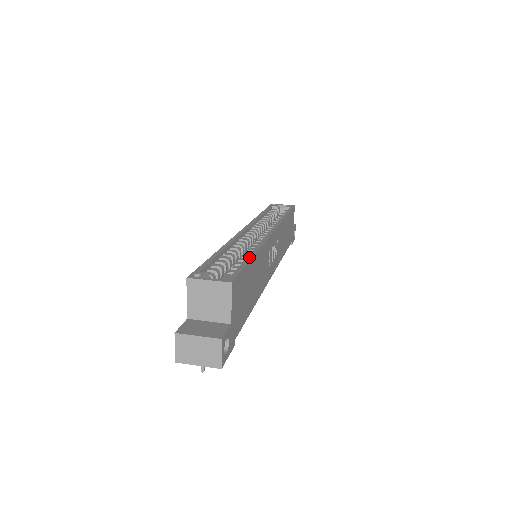
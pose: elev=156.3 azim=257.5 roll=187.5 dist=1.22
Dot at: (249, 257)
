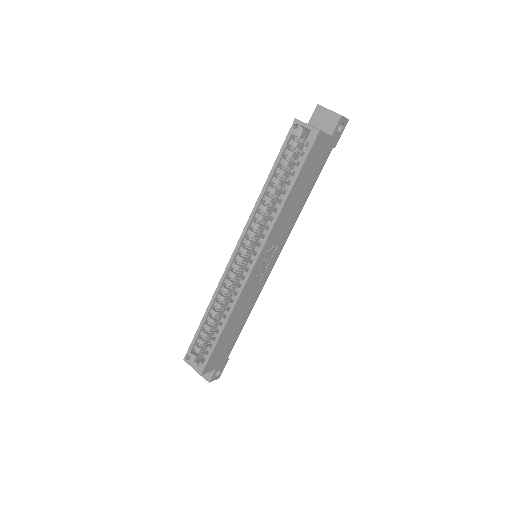
Dot at: (218, 335)
